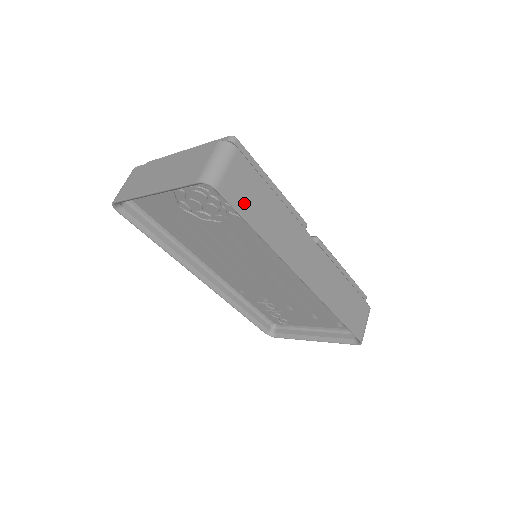
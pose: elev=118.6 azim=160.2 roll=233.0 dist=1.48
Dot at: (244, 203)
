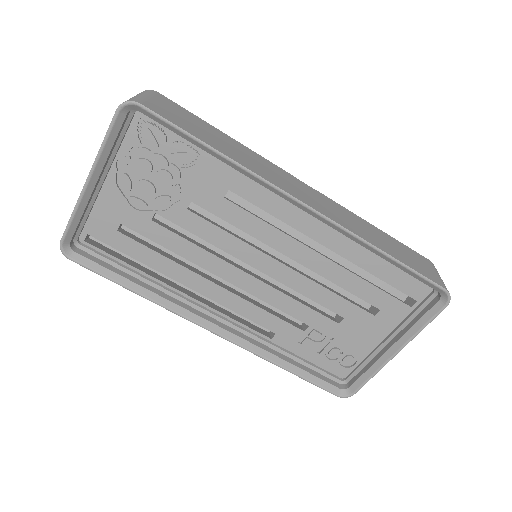
Dot at: (183, 124)
